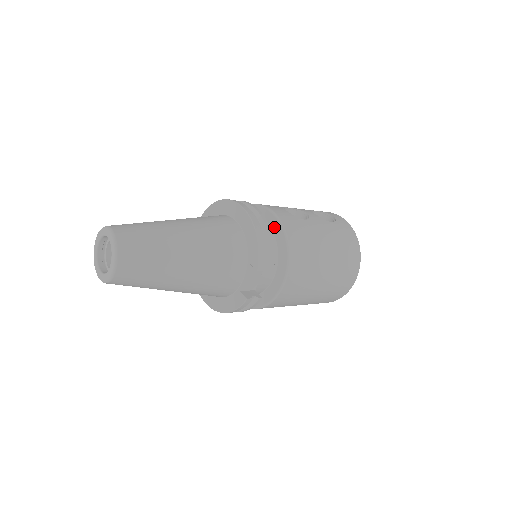
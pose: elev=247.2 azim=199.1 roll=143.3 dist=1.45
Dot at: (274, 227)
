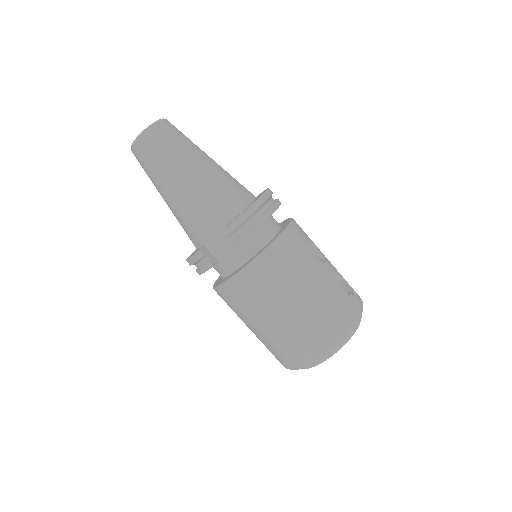
Dot at: (279, 232)
